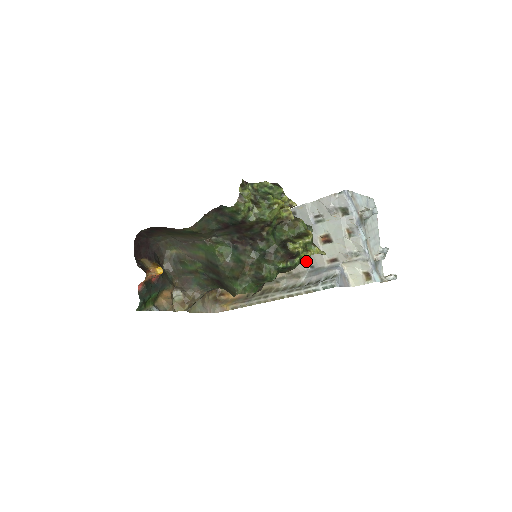
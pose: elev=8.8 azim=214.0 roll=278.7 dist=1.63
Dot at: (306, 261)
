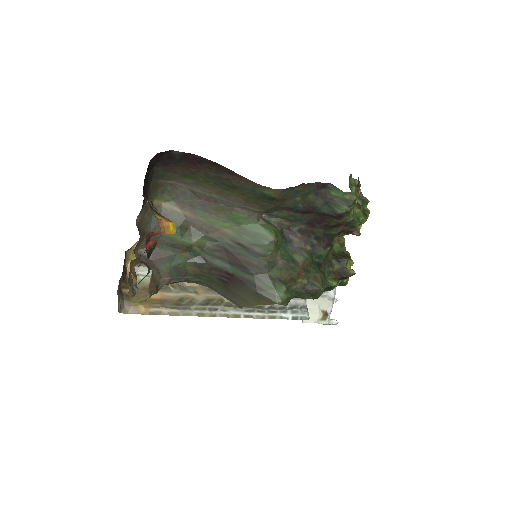
Dot at: occluded
